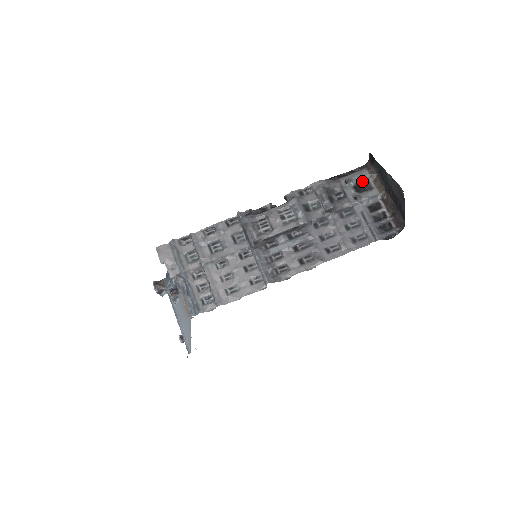
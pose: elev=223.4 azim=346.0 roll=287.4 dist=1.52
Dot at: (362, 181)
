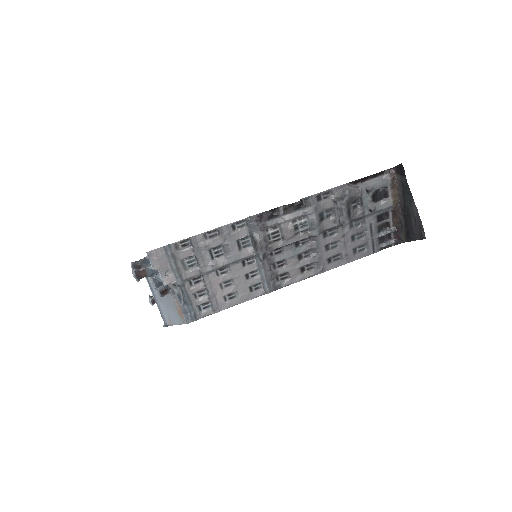
Dot at: (381, 188)
